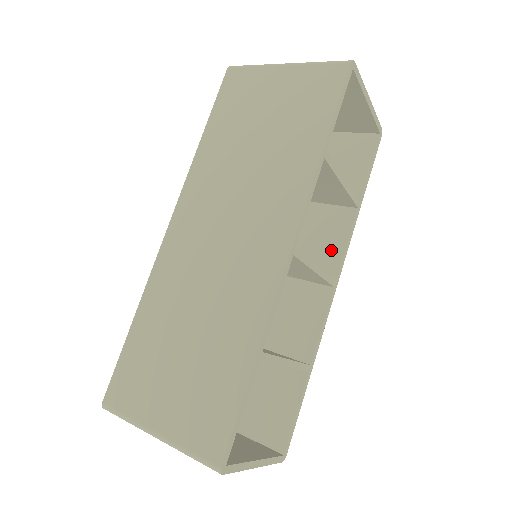
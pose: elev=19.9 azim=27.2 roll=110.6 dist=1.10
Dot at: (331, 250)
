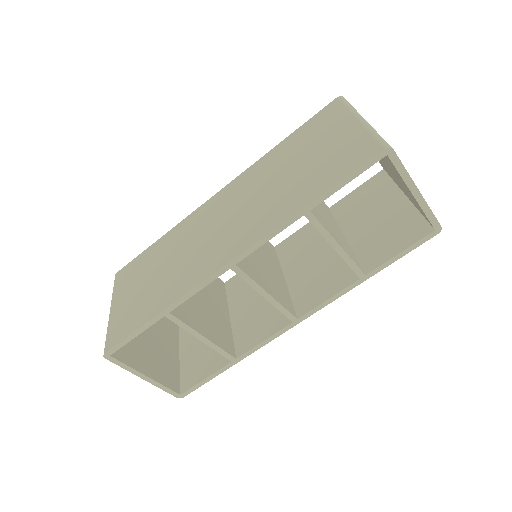
Dot at: (317, 295)
